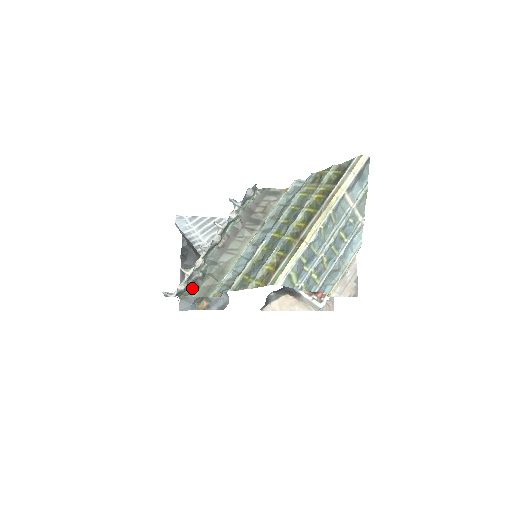
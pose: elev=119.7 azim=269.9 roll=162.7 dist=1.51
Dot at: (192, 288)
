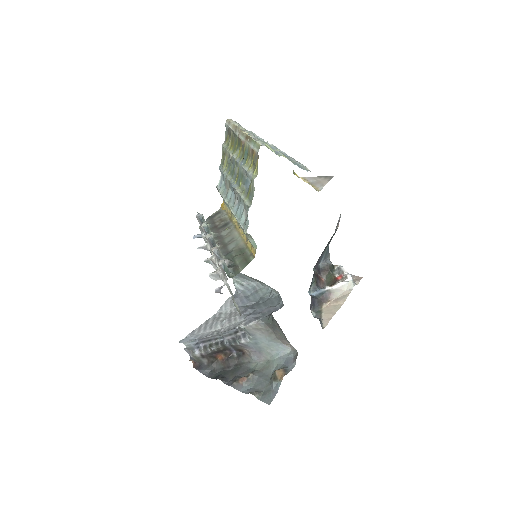
Dot at: (232, 268)
